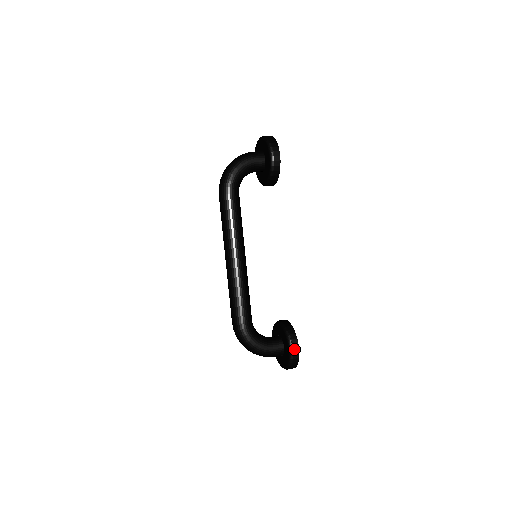
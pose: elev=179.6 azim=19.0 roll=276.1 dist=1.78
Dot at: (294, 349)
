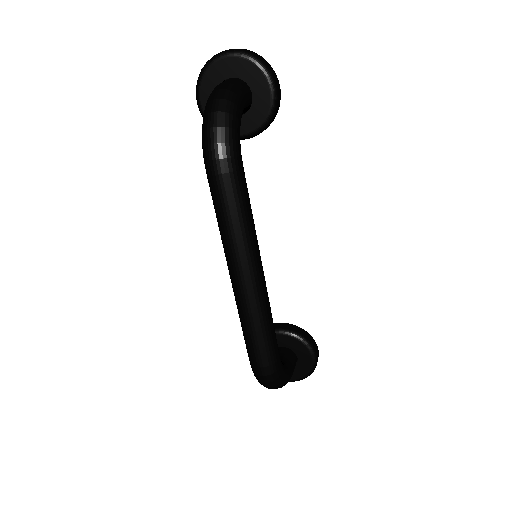
Dot at: (317, 354)
